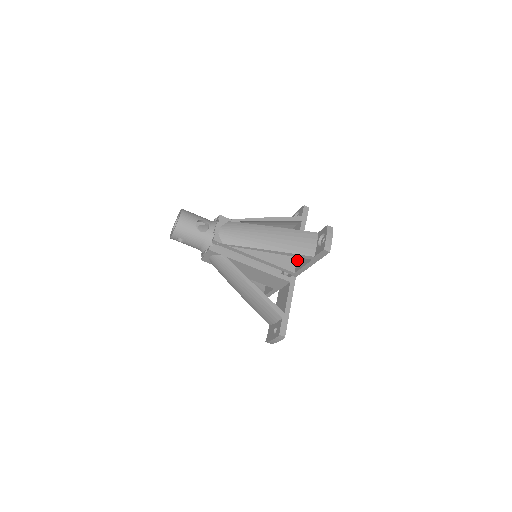
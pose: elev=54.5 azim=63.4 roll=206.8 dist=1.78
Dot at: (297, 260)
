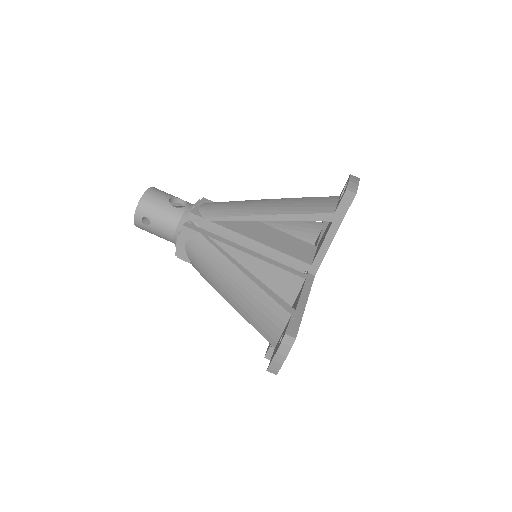
Dot at: (315, 252)
